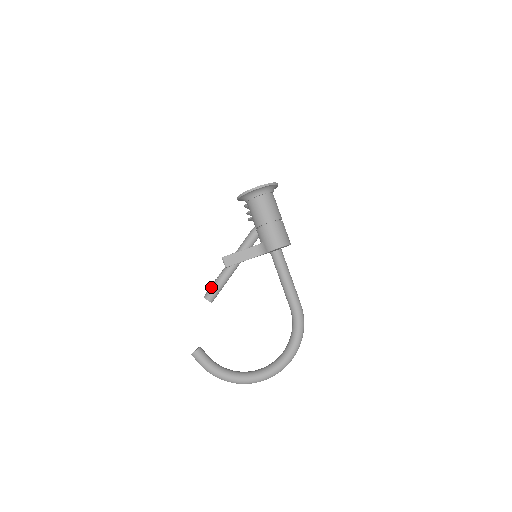
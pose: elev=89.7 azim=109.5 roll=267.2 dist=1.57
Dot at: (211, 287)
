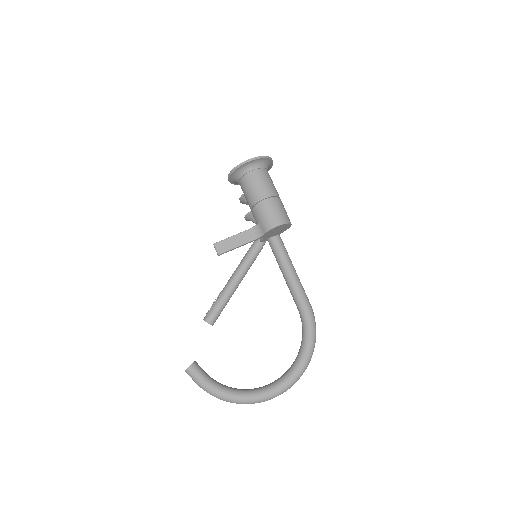
Dot at: (211, 308)
